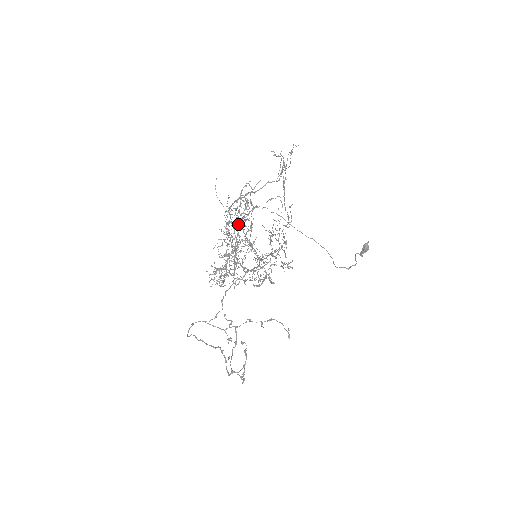
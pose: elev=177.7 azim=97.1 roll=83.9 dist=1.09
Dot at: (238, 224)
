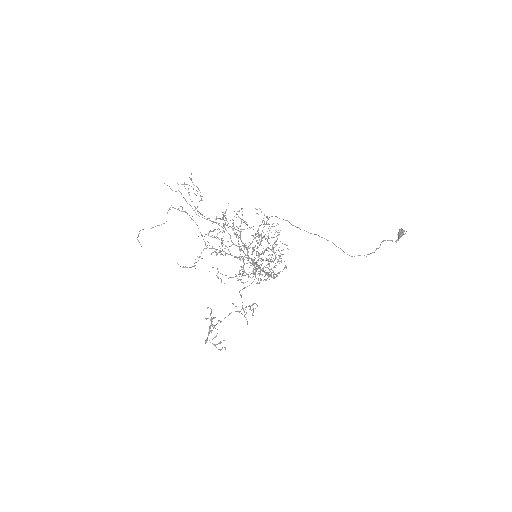
Dot at: occluded
